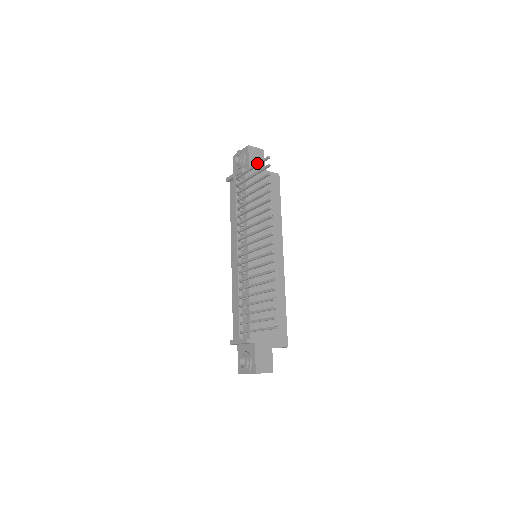
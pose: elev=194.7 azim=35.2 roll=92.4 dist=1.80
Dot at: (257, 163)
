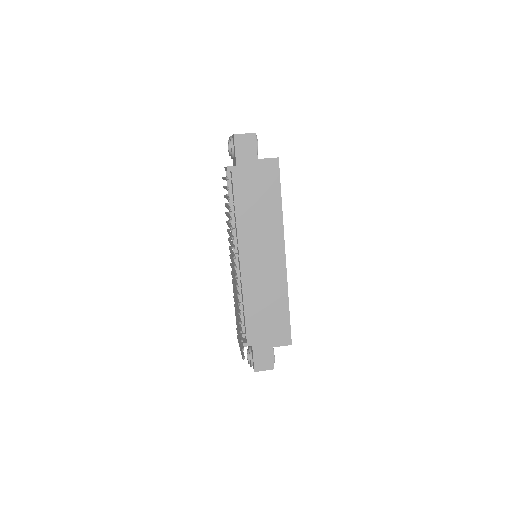
Dot at: (224, 178)
